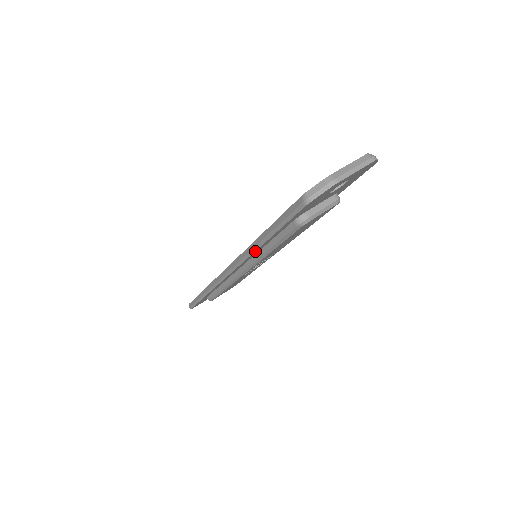
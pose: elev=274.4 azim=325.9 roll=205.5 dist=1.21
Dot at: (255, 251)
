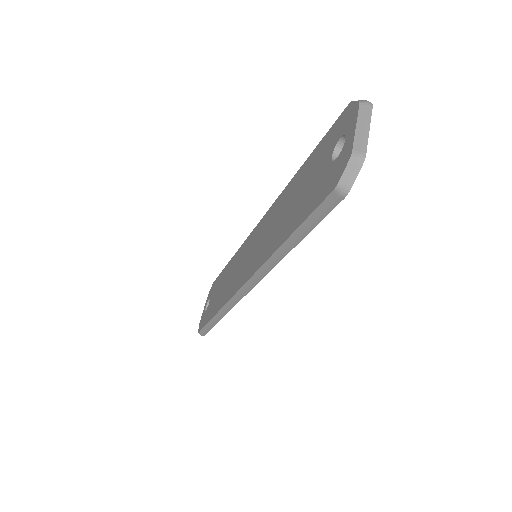
Dot at: (279, 261)
